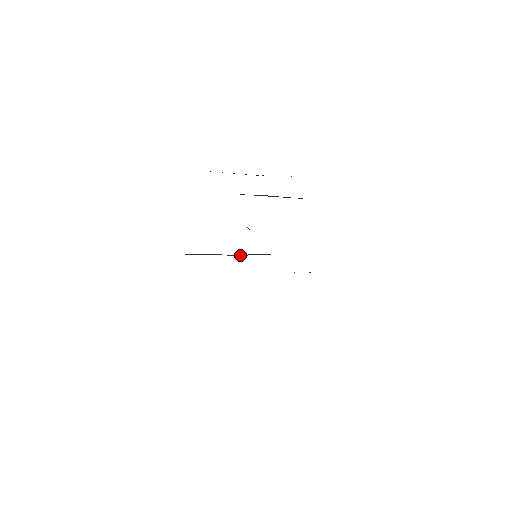
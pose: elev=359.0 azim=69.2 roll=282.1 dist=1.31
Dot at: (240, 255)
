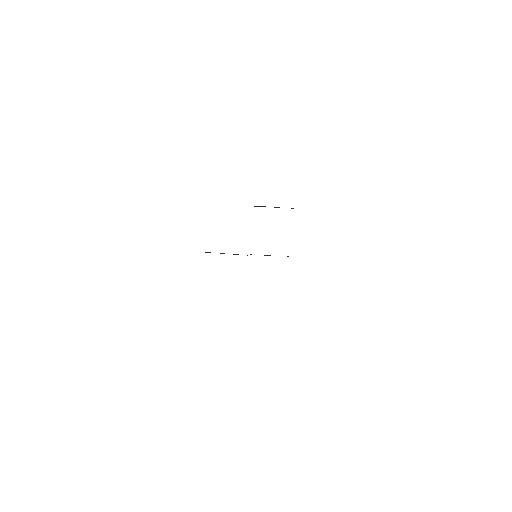
Dot at: occluded
